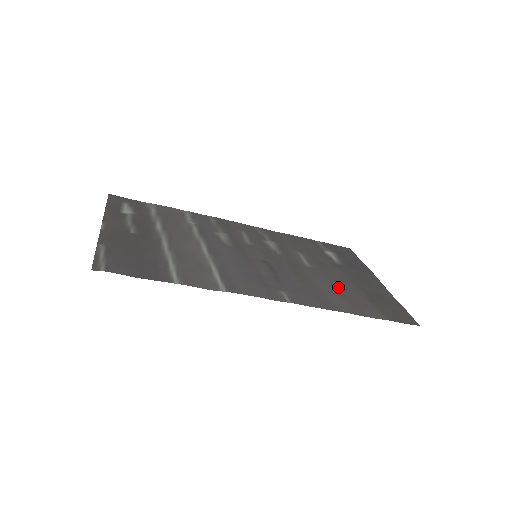
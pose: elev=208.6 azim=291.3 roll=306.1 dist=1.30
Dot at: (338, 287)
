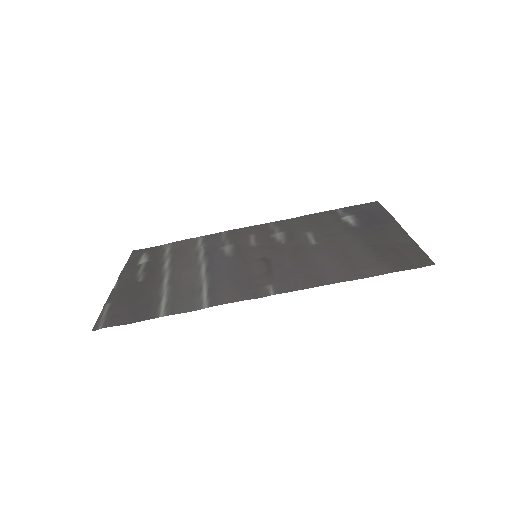
Dot at: (340, 255)
